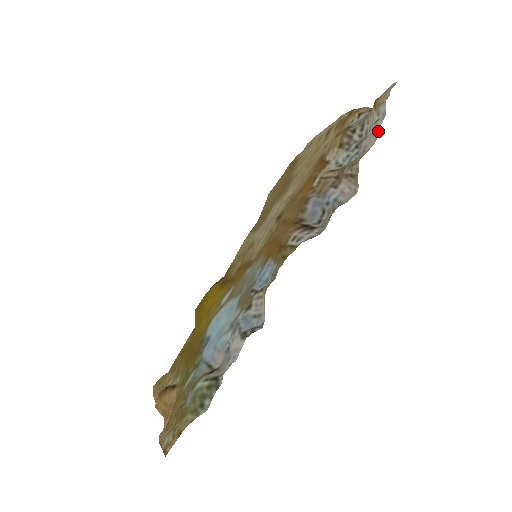
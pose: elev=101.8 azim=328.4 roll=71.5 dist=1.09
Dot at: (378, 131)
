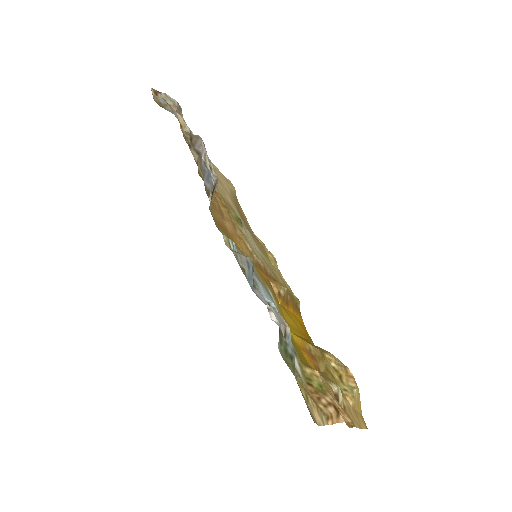
Dot at: (171, 108)
